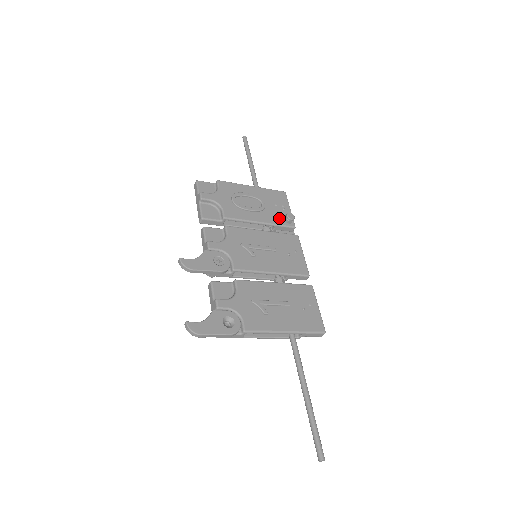
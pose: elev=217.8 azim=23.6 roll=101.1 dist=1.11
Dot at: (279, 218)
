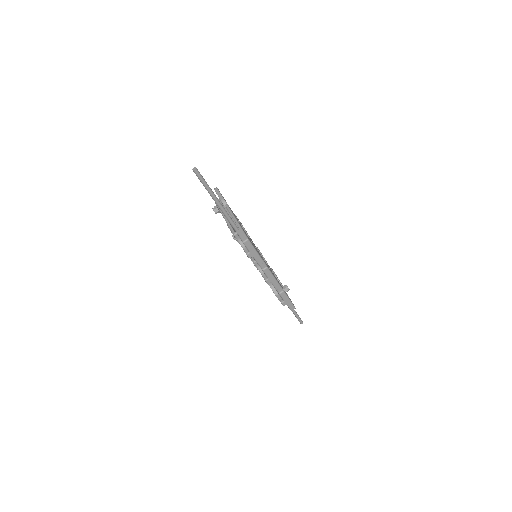
Dot at: (281, 286)
